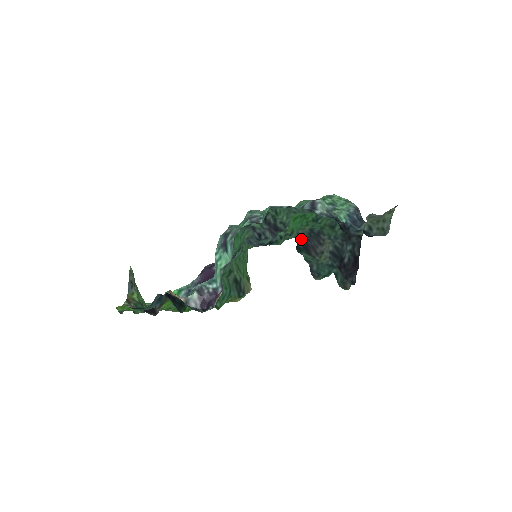
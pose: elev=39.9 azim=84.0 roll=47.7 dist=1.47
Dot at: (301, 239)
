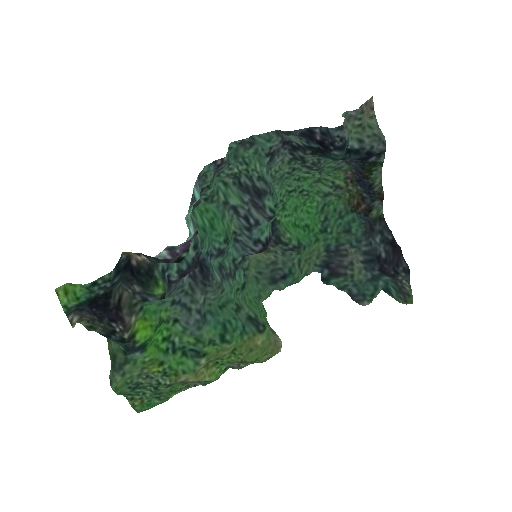
Dot at: (322, 269)
